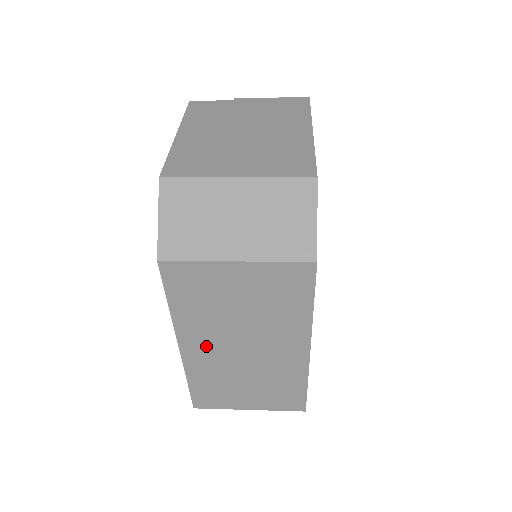
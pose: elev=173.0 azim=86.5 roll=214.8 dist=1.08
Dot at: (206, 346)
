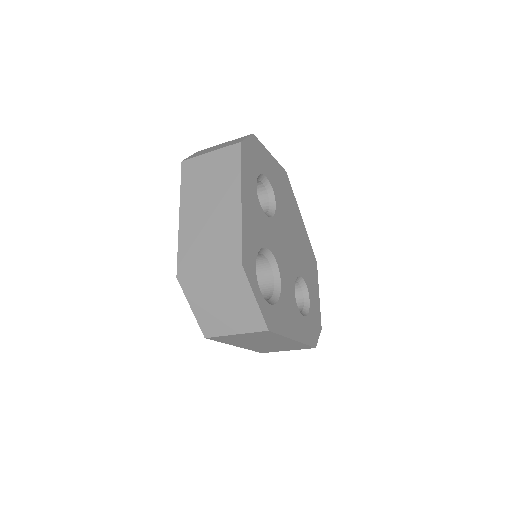
Dot at: (192, 212)
